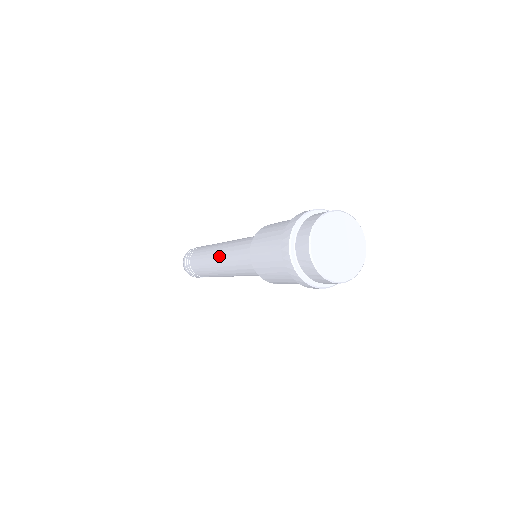
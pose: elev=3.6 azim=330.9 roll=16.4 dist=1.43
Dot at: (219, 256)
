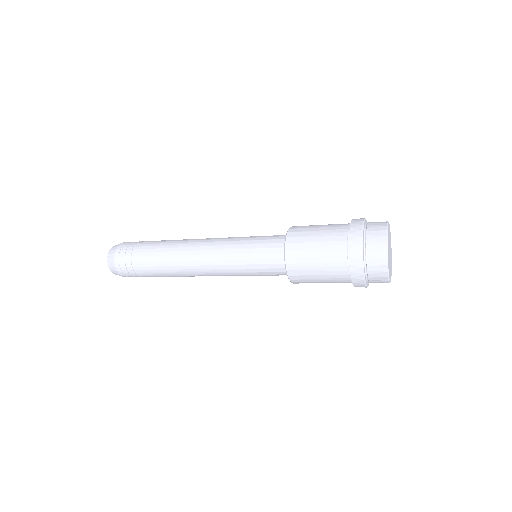
Dot at: (209, 269)
